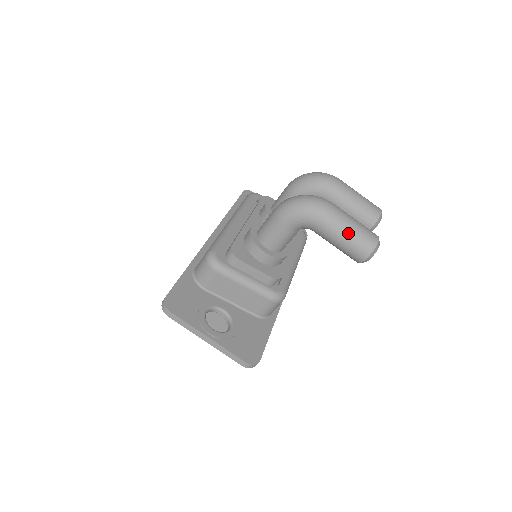
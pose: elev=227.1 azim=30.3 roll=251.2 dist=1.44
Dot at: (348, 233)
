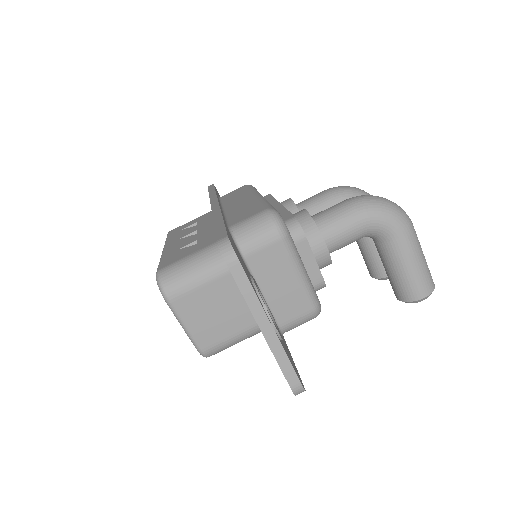
Dot at: (421, 261)
